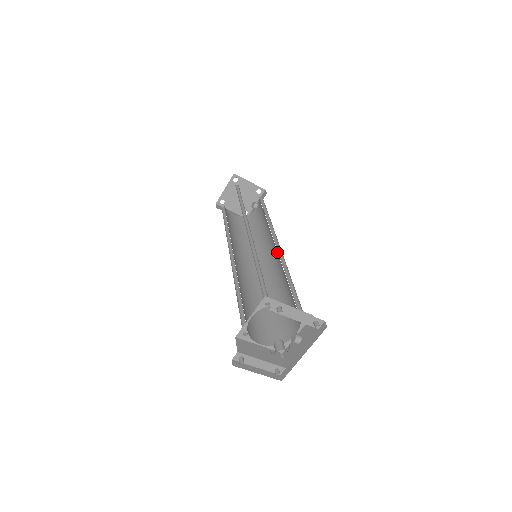
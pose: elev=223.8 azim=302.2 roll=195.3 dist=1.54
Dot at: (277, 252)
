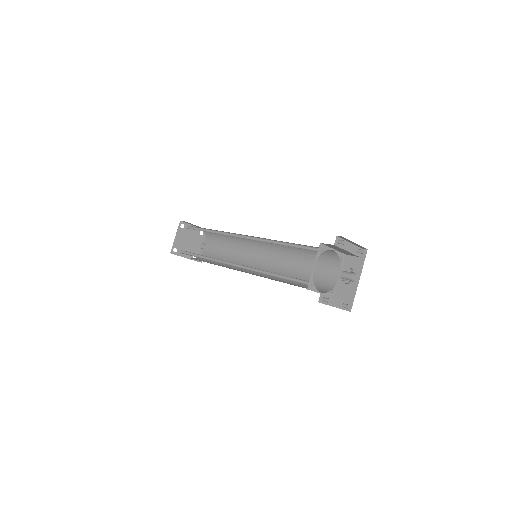
Dot at: (269, 248)
